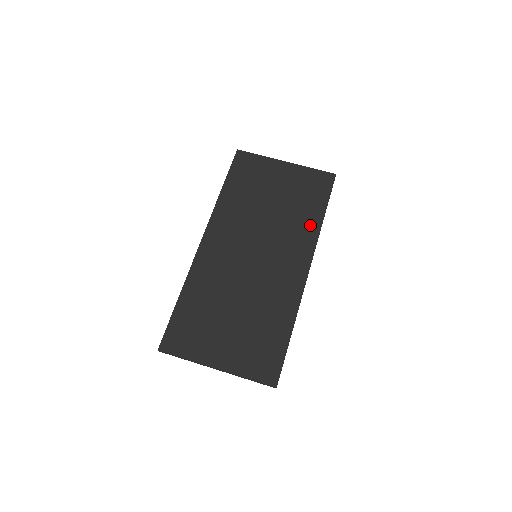
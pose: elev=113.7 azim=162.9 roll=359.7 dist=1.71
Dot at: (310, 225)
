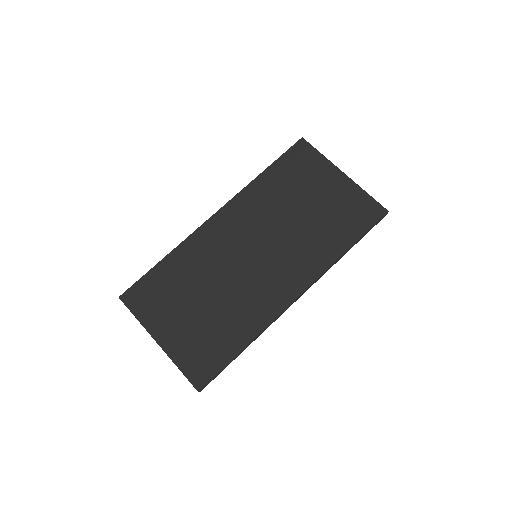
Dot at: (327, 252)
